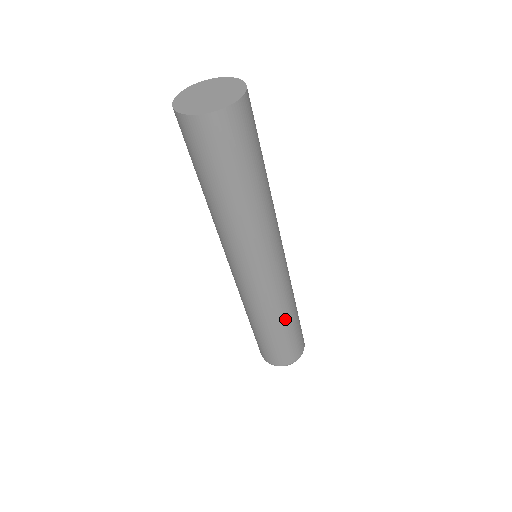
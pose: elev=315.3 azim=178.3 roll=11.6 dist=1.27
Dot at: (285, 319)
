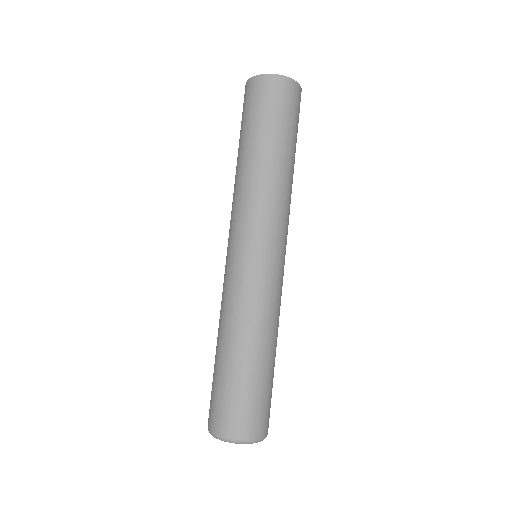
Dot at: (276, 341)
